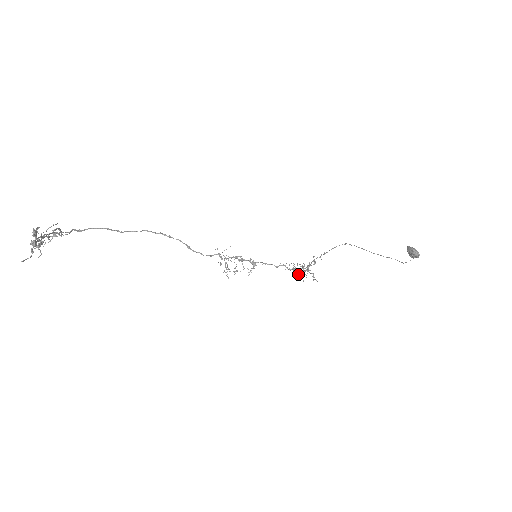
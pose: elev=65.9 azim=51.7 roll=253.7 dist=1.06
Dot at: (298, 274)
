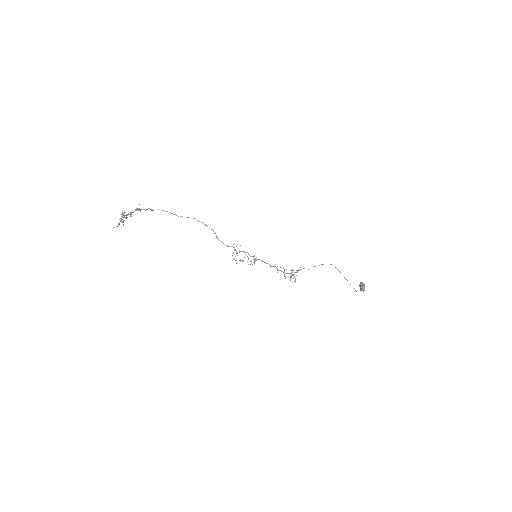
Dot at: (284, 275)
